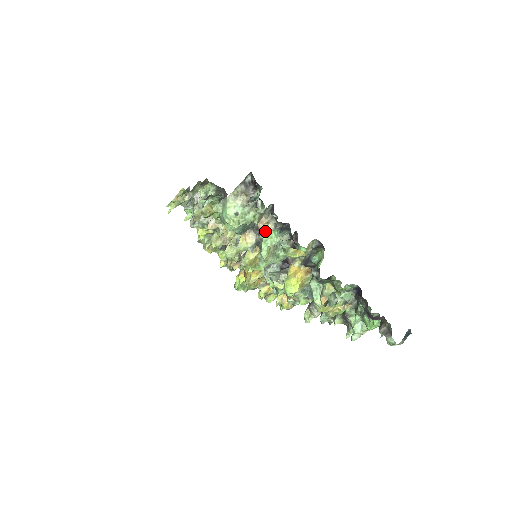
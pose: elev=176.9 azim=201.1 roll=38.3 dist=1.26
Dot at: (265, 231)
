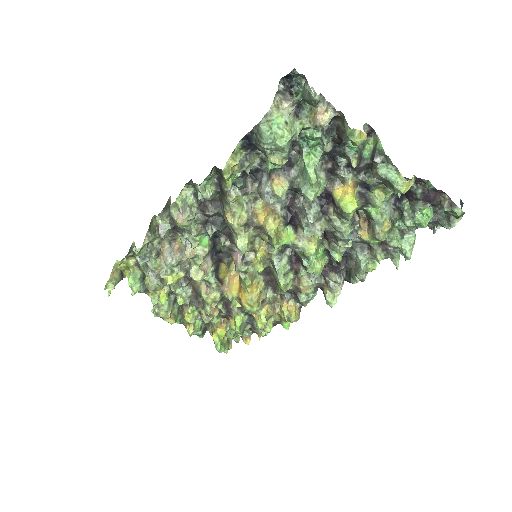
Dot at: (326, 121)
